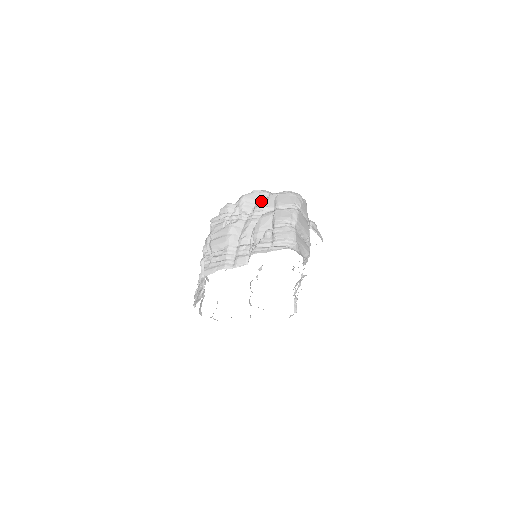
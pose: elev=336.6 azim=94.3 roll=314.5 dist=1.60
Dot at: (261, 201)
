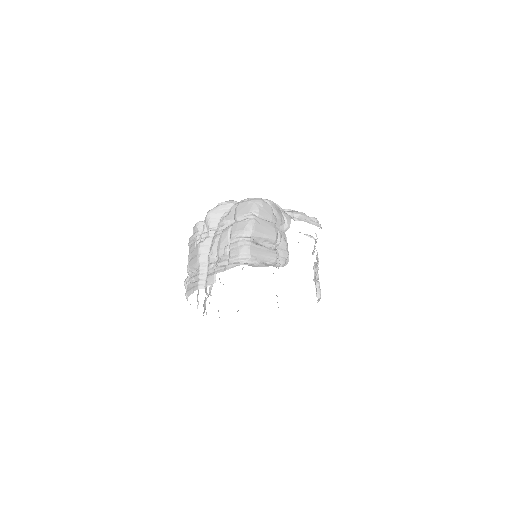
Dot at: (225, 214)
